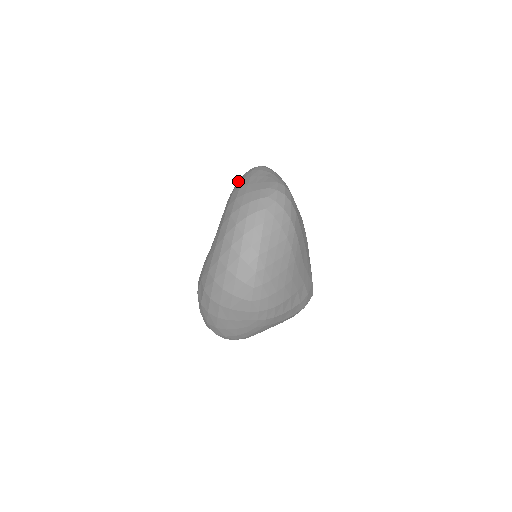
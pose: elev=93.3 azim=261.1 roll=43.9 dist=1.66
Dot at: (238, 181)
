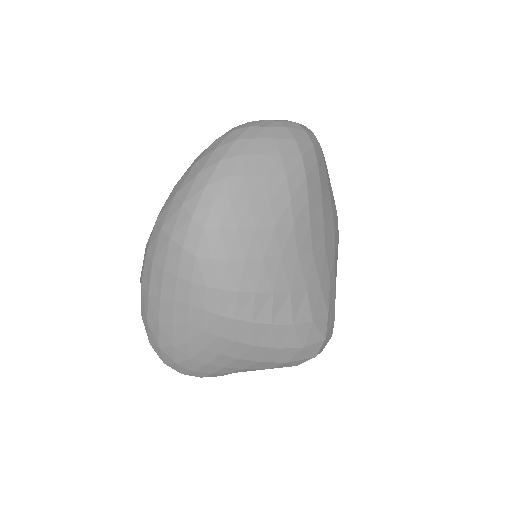
Dot at: occluded
